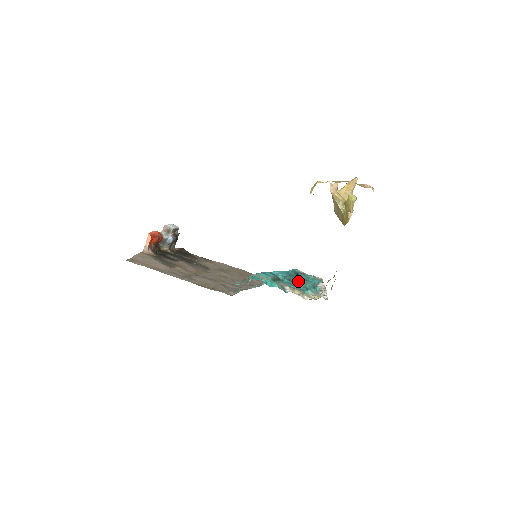
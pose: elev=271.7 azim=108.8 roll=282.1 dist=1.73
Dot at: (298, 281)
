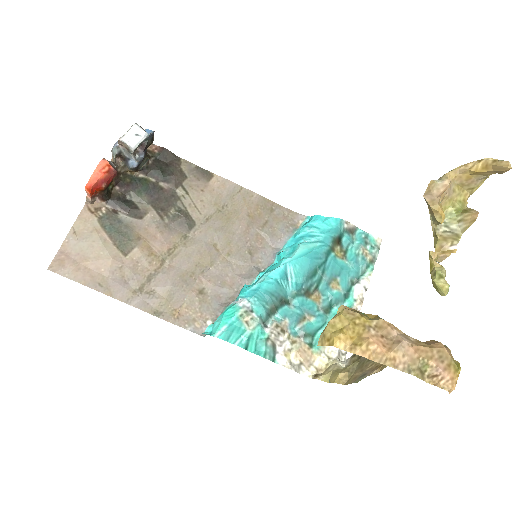
Dot at: (322, 285)
